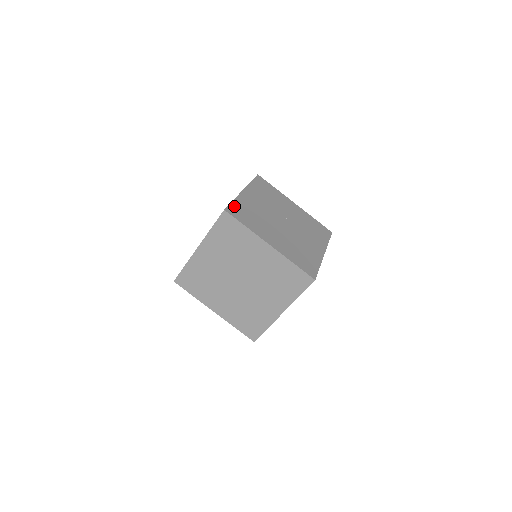
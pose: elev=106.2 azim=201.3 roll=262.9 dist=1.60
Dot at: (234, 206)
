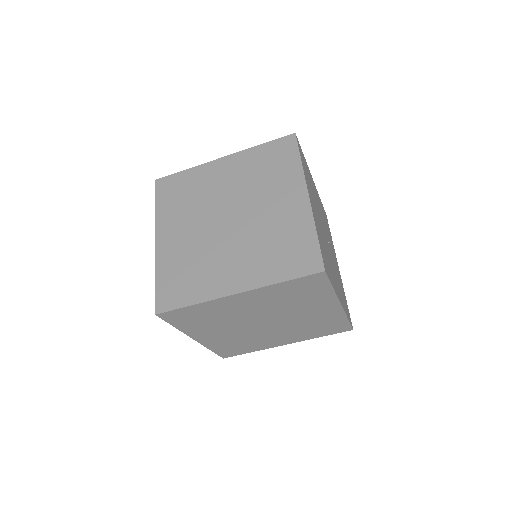
Dot at: (302, 153)
